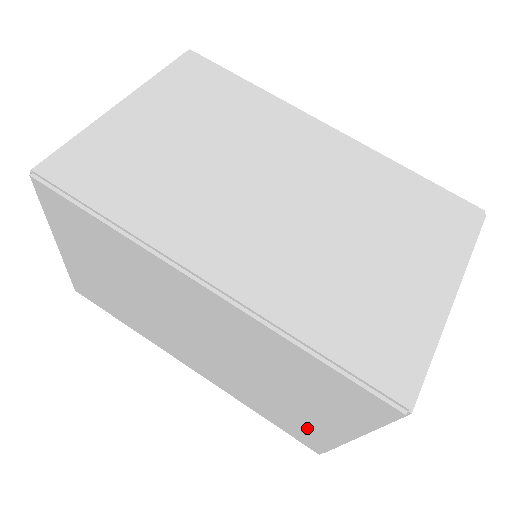
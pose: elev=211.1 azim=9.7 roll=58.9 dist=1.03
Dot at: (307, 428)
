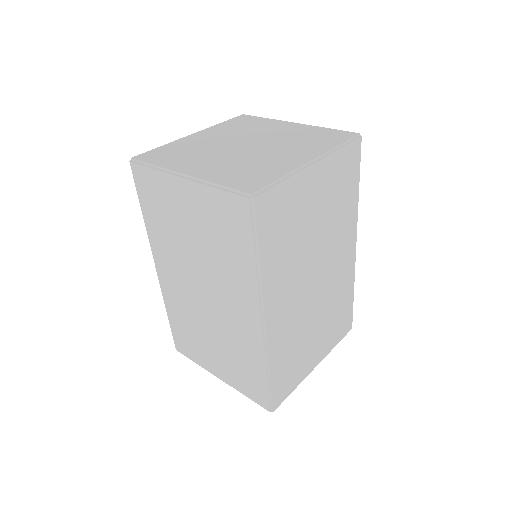
Dot at: (195, 350)
